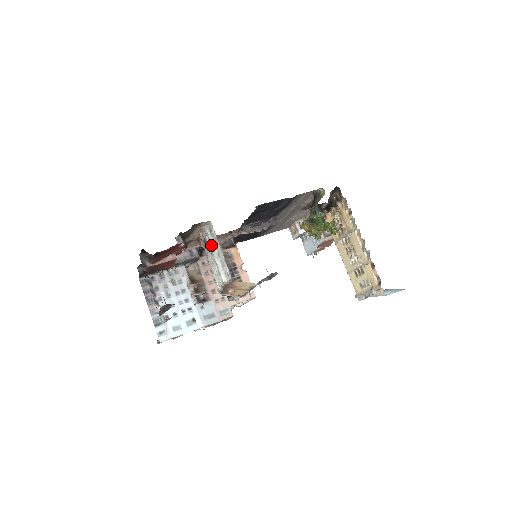
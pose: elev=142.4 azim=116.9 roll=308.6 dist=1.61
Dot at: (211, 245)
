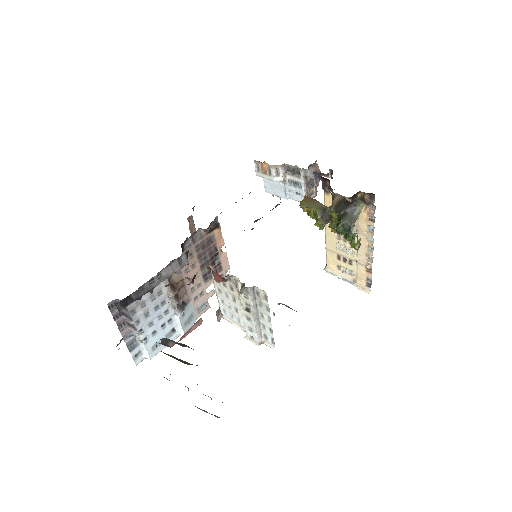
Dot at: (249, 304)
